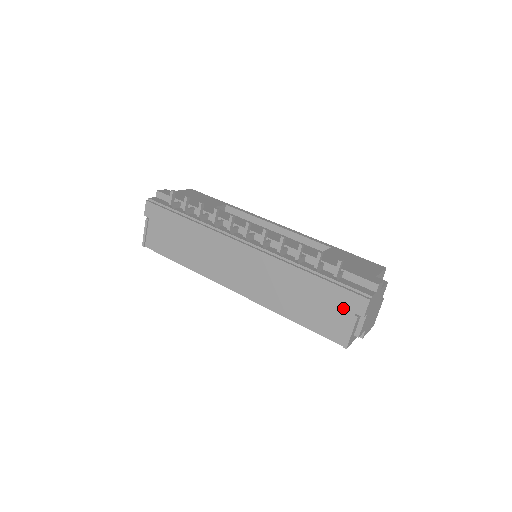
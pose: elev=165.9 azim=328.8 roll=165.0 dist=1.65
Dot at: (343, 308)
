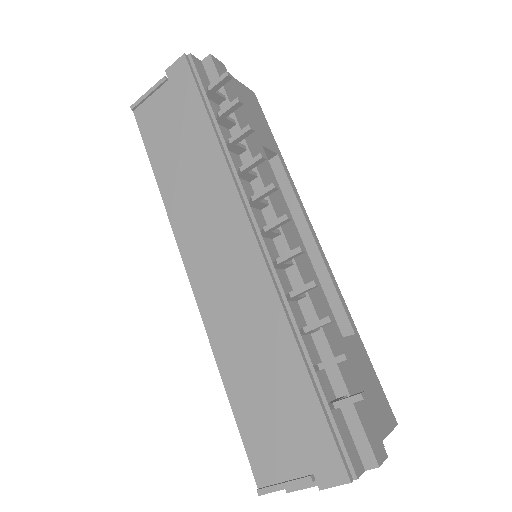
Dot at: (304, 450)
